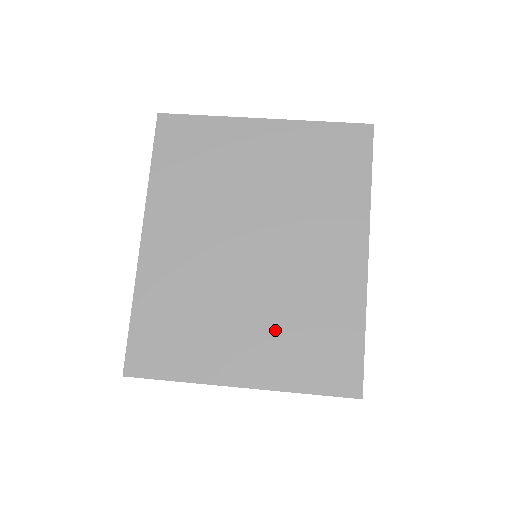
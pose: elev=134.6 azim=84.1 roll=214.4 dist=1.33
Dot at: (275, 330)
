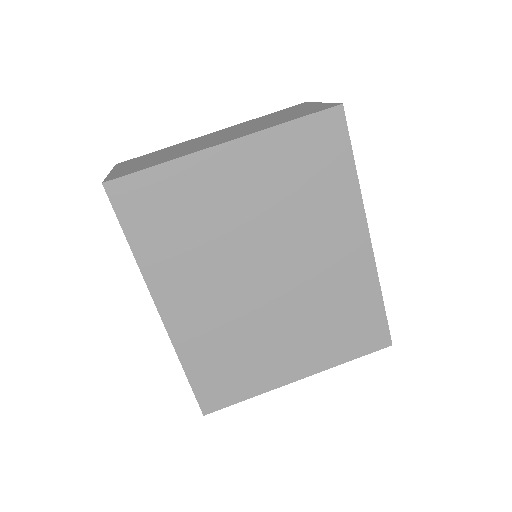
Dot at: (311, 331)
